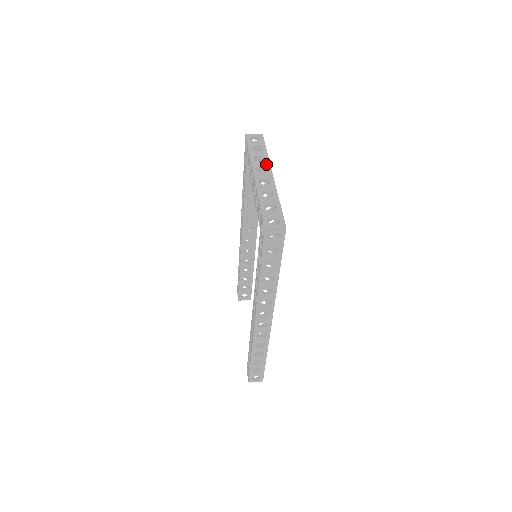
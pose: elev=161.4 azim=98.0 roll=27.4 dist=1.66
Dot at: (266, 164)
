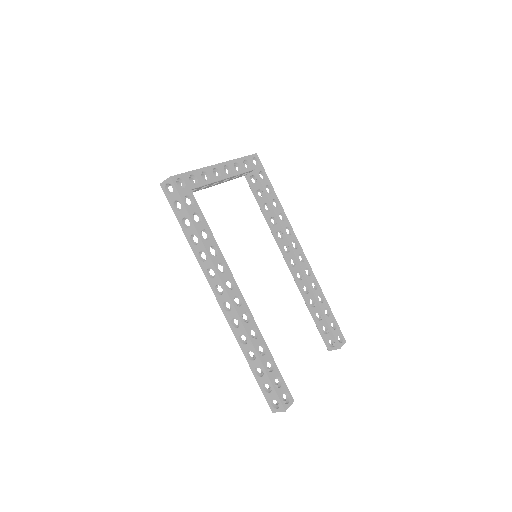
Dot at: occluded
